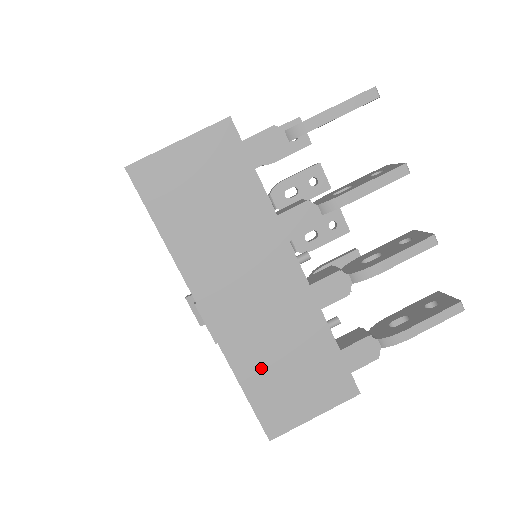
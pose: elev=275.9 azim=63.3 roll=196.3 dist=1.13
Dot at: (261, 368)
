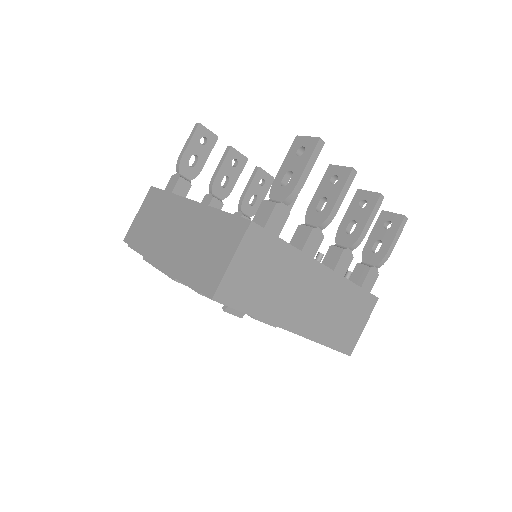
Dot at: (331, 330)
